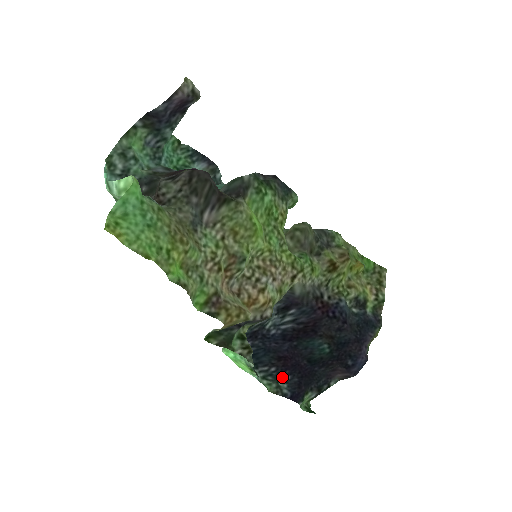
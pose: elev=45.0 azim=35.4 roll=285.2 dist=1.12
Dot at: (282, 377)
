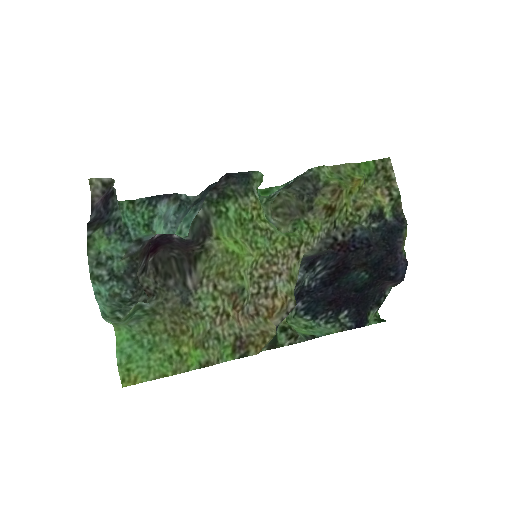
Dot at: (341, 314)
